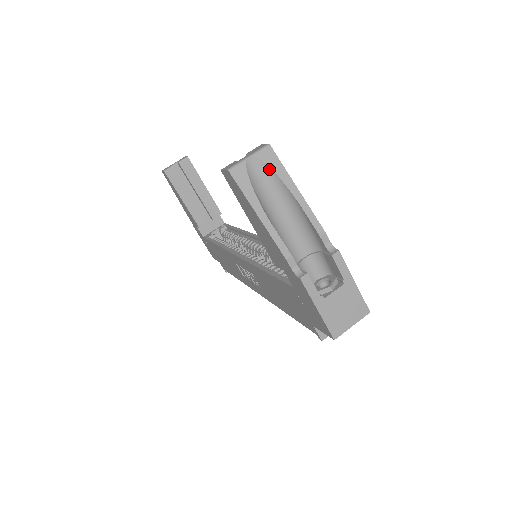
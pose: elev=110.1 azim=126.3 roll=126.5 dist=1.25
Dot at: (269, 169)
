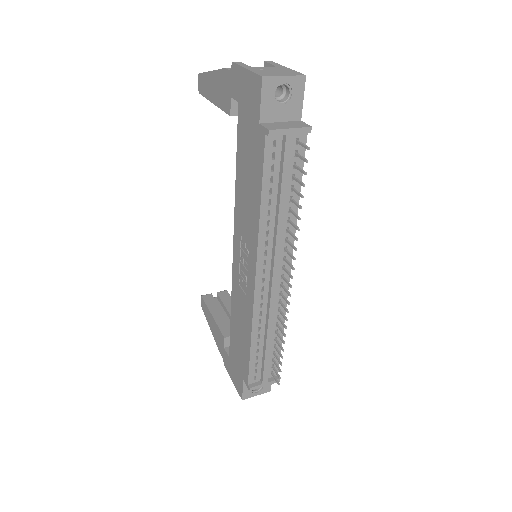
Dot at: occluded
